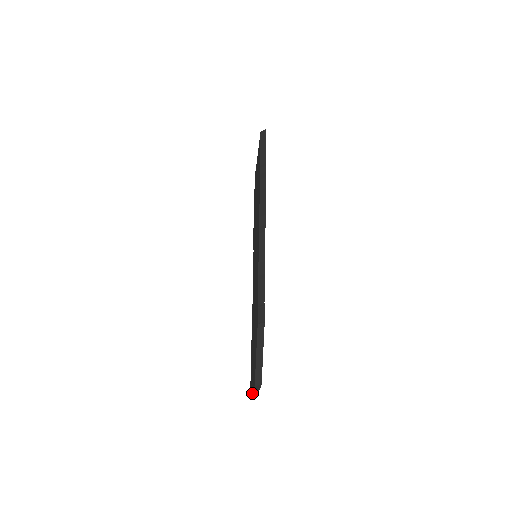
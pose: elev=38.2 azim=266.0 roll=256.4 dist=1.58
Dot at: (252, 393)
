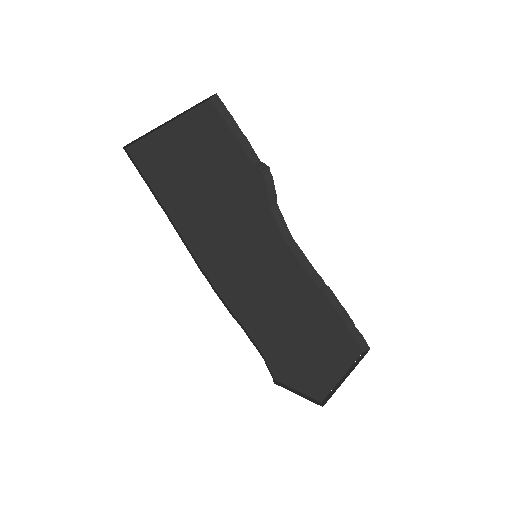
Dot at: (346, 372)
